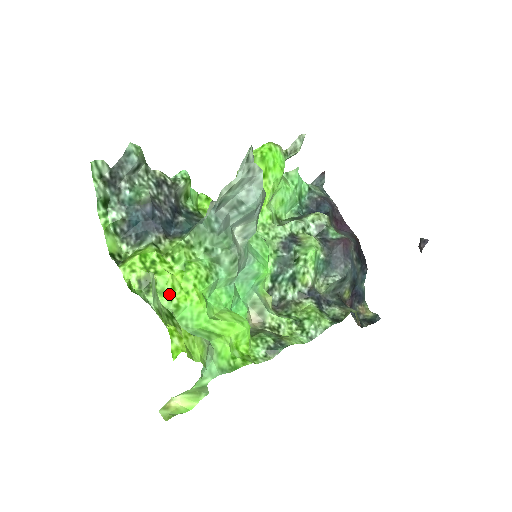
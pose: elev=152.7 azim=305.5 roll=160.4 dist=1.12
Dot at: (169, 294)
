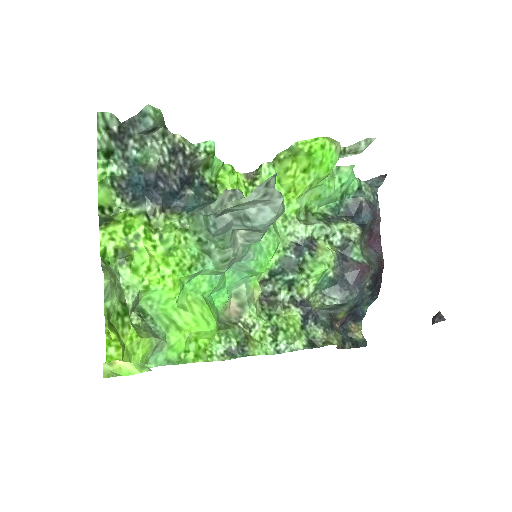
Dot at: (142, 274)
